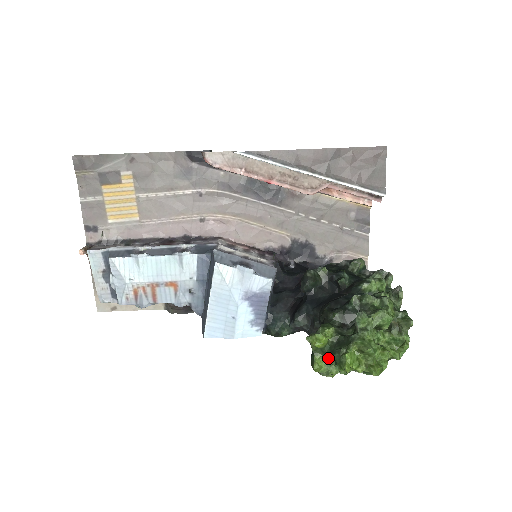
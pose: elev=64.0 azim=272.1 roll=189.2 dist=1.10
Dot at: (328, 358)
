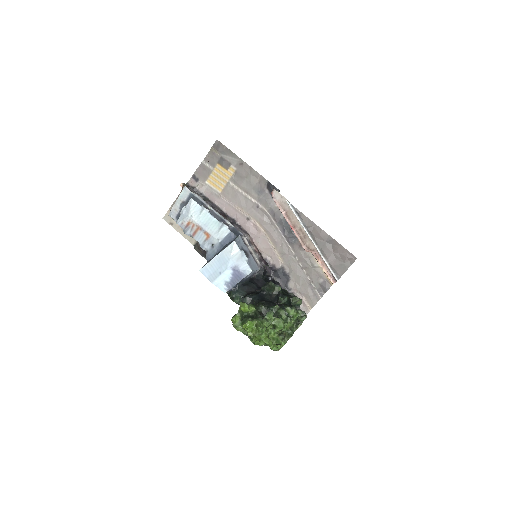
Dot at: (242, 319)
